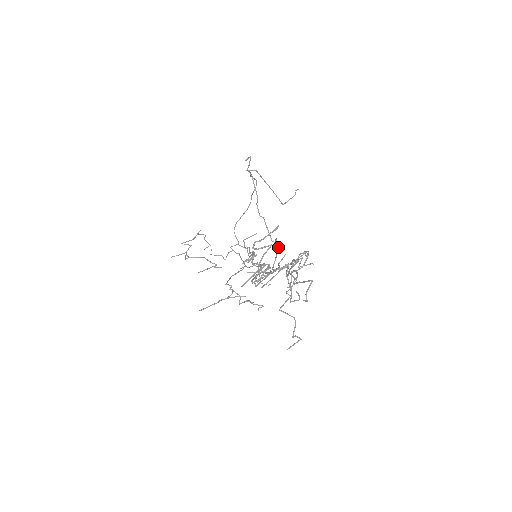
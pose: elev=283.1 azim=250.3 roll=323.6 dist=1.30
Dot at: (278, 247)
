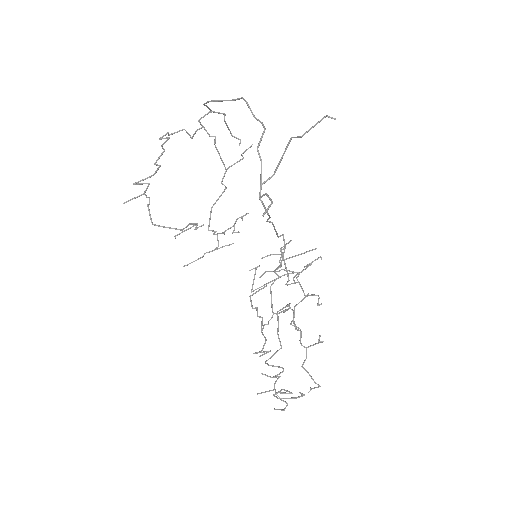
Dot at: (285, 246)
